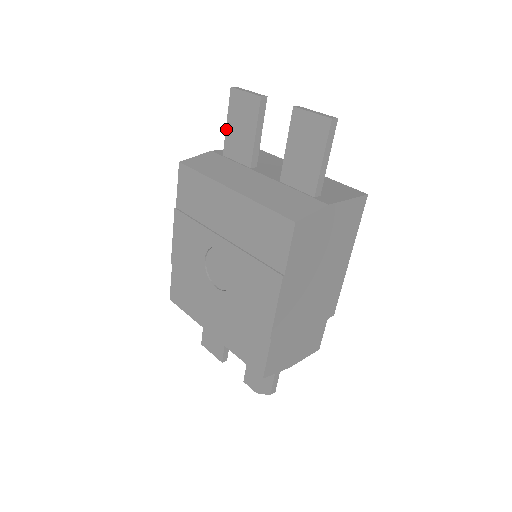
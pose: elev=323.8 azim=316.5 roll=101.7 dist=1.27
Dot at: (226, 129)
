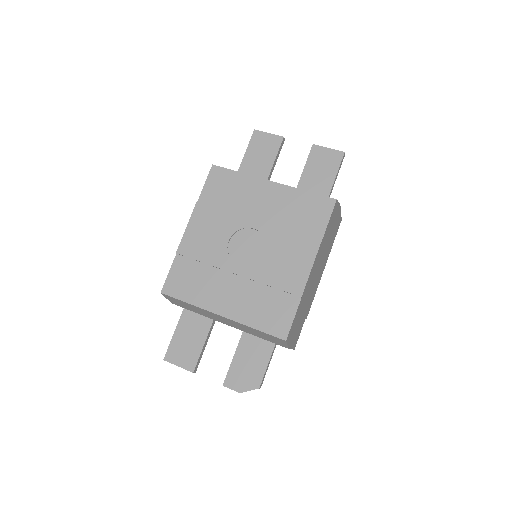
Dot at: (244, 157)
